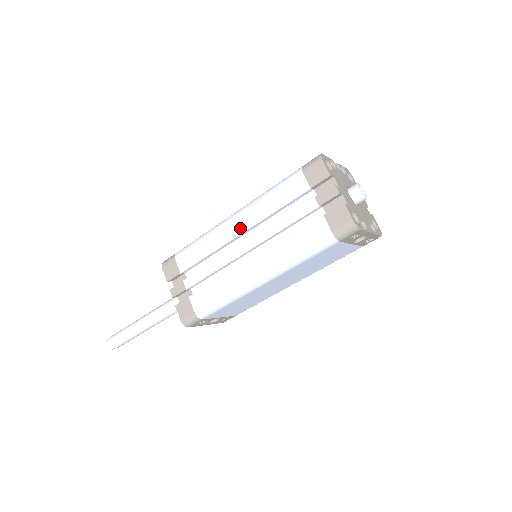
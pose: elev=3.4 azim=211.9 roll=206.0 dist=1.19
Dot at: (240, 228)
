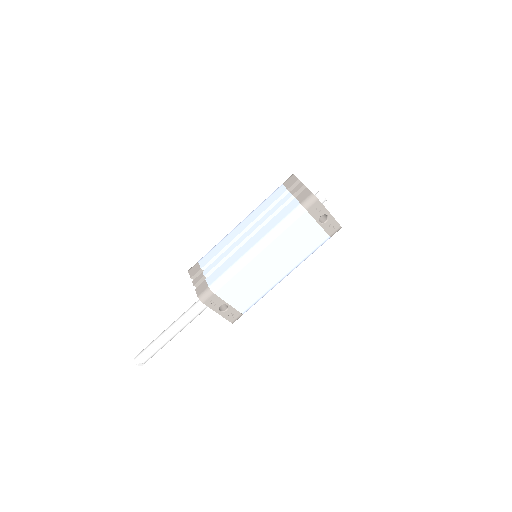
Dot at: (244, 226)
